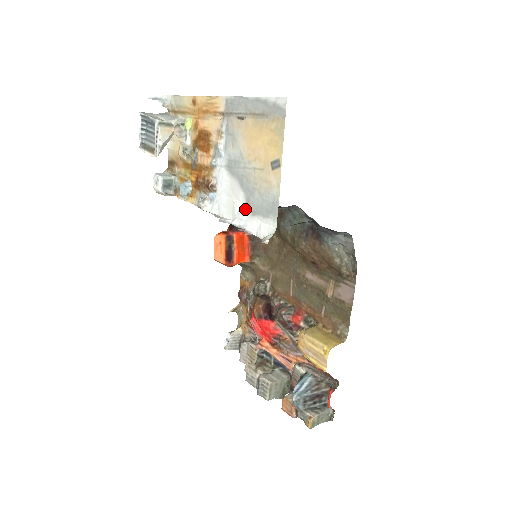
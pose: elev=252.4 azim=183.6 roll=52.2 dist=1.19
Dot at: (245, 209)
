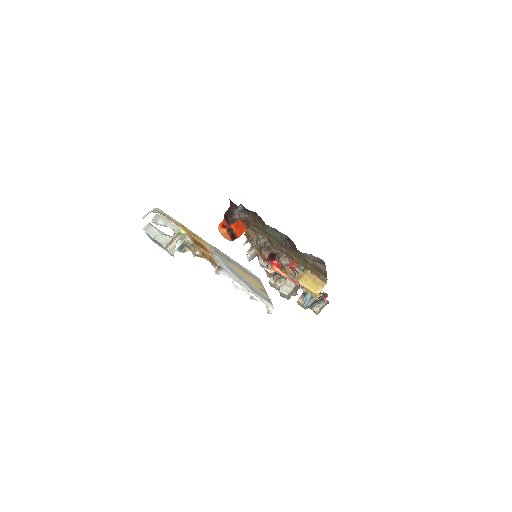
Dot at: (249, 288)
